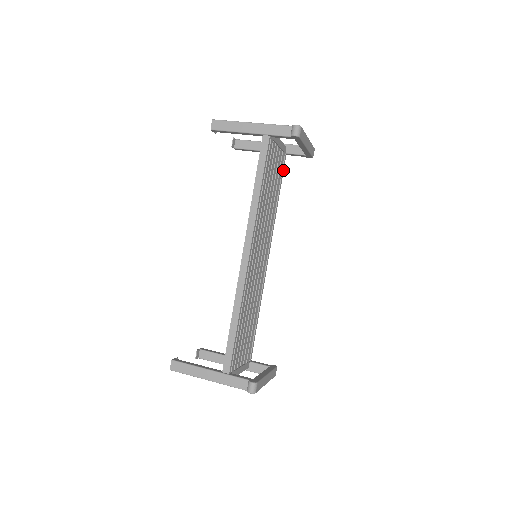
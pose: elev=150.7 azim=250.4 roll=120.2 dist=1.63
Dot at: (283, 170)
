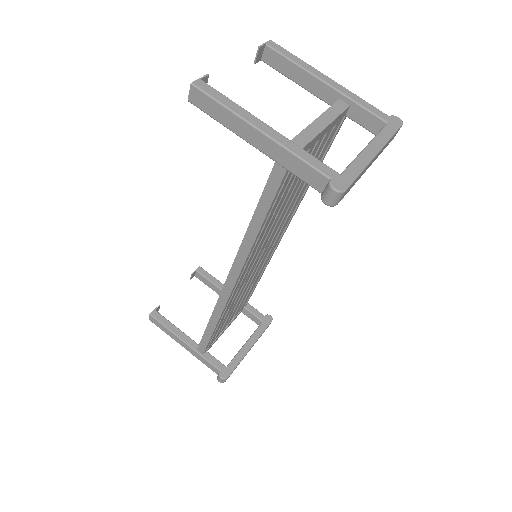
Dot at: (335, 136)
